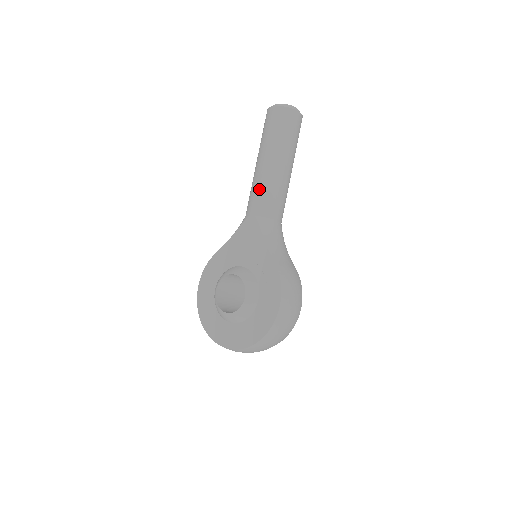
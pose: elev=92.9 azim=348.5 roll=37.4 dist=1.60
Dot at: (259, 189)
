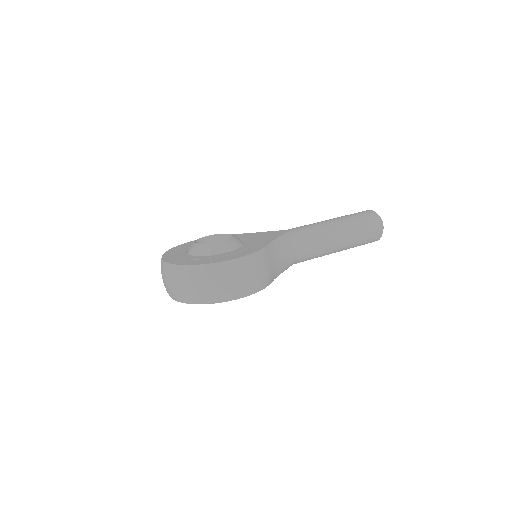
Dot at: (309, 225)
